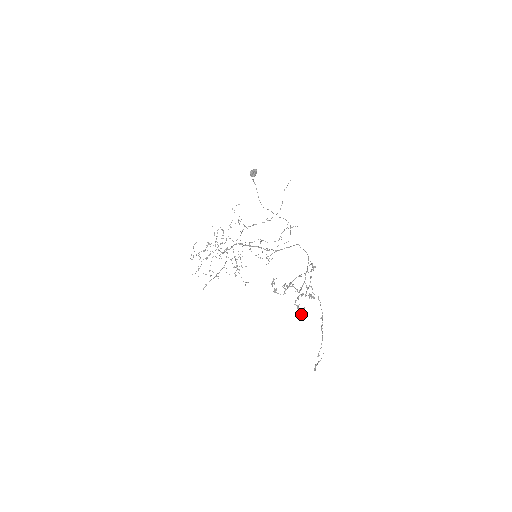
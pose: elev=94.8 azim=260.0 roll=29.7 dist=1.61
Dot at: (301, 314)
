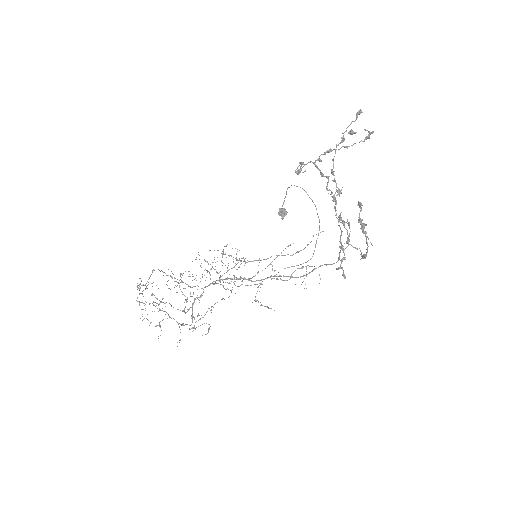
Dot at: (348, 132)
